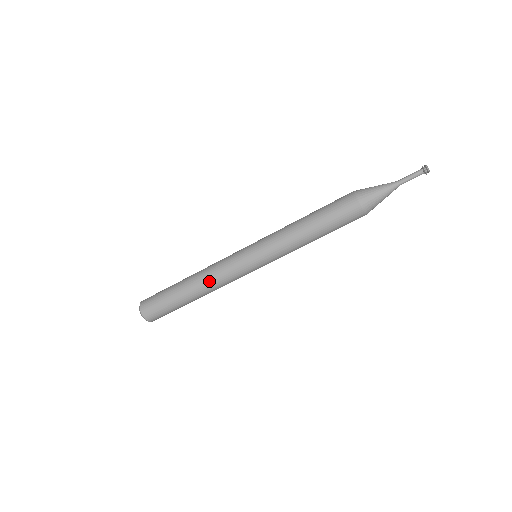
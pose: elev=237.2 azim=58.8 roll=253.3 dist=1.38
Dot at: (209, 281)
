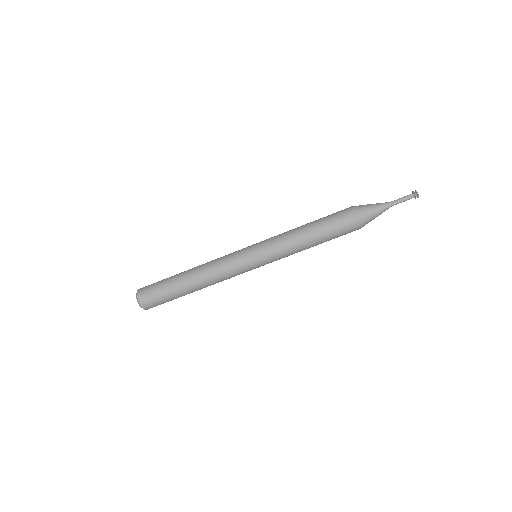
Dot at: (210, 276)
